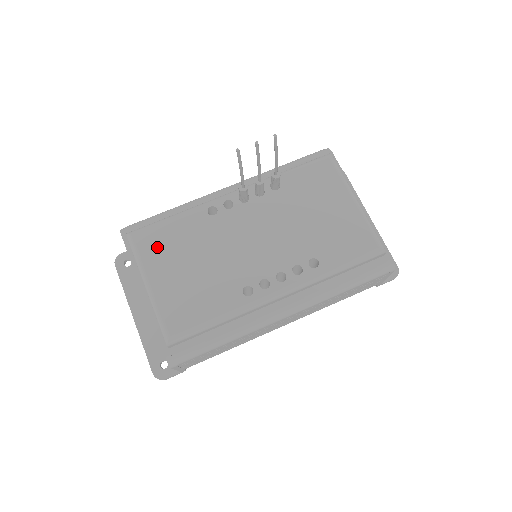
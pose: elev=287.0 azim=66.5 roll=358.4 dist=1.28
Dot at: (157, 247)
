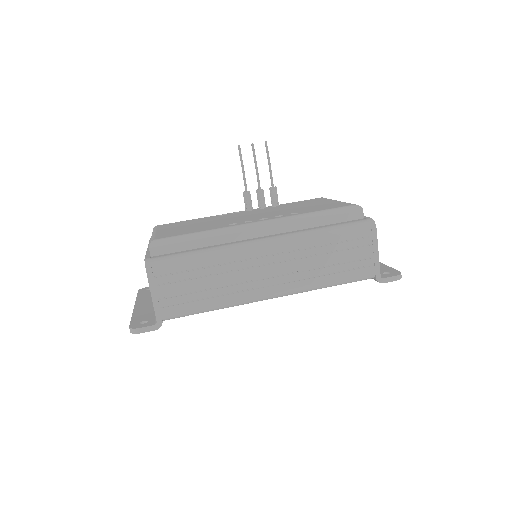
Dot at: (172, 225)
